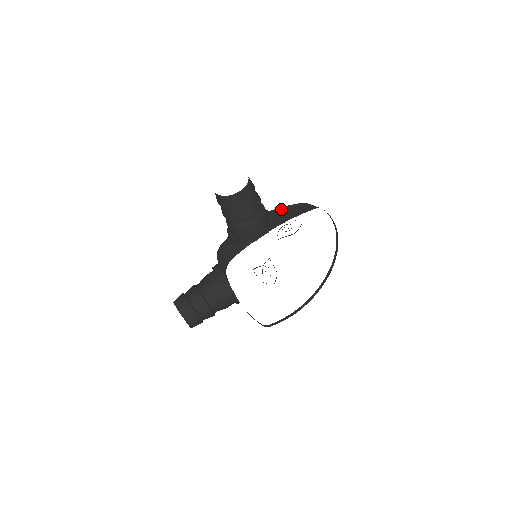
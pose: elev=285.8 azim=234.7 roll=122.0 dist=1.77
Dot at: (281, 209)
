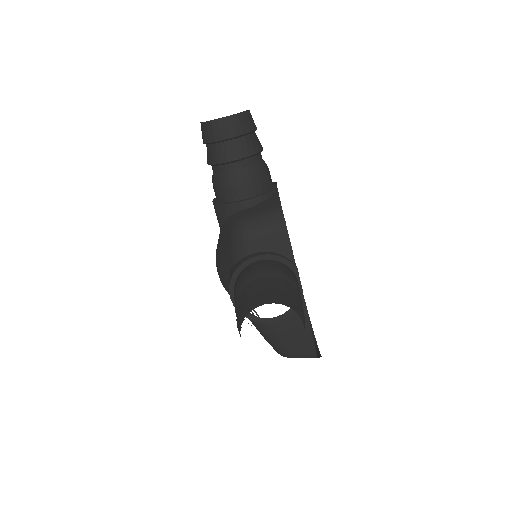
Dot at: occluded
